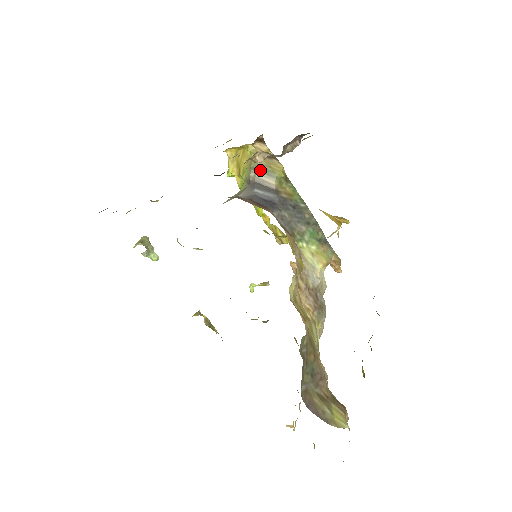
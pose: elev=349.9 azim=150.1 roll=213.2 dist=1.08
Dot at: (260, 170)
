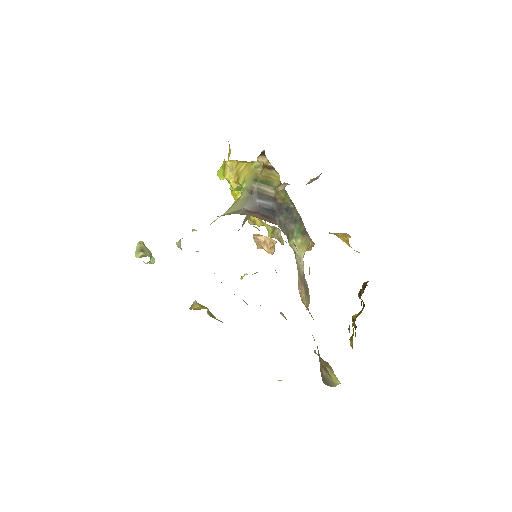
Dot at: (262, 181)
